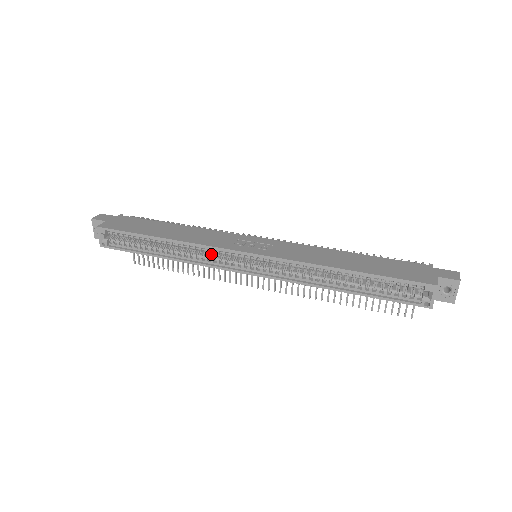
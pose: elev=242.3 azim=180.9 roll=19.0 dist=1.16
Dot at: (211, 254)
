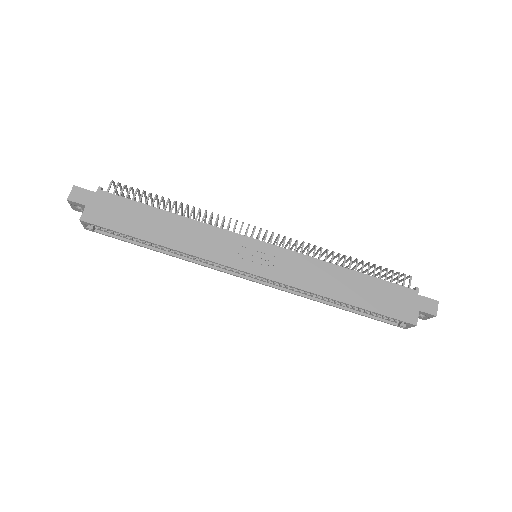
Dot at: occluded
